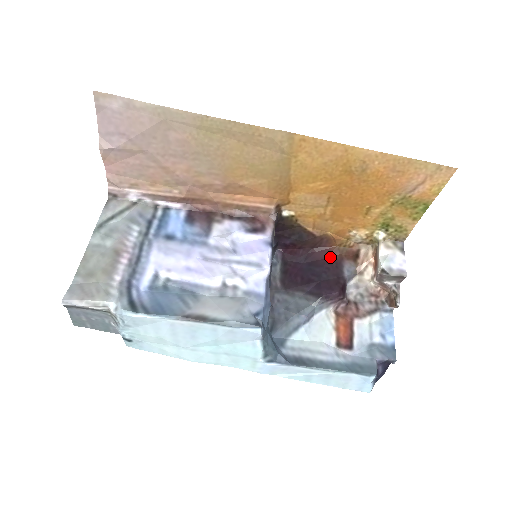
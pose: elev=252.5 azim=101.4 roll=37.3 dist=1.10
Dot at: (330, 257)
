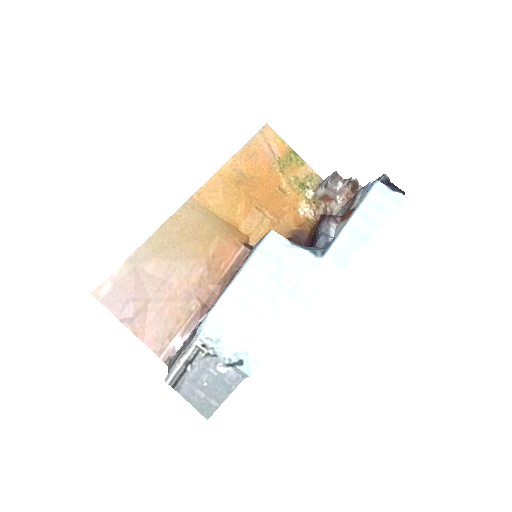
Dot at: (313, 234)
